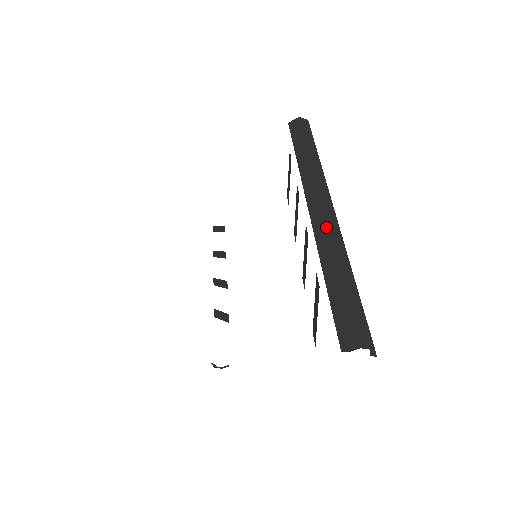
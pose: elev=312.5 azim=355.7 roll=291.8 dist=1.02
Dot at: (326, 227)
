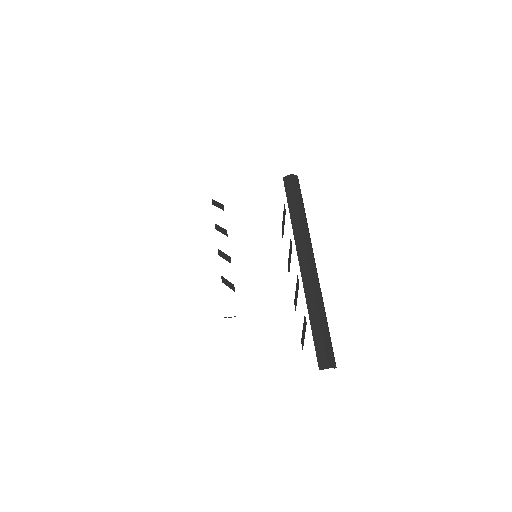
Dot at: (311, 284)
